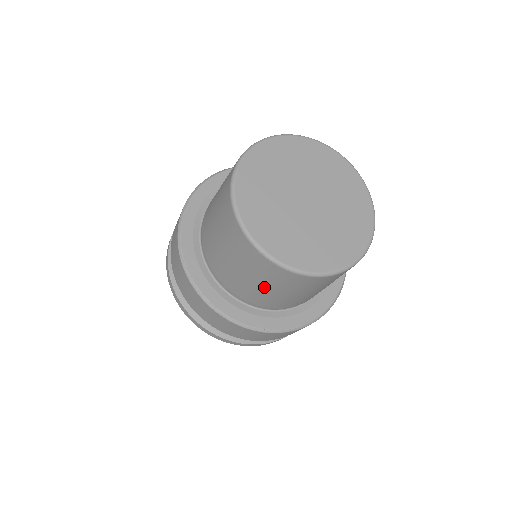
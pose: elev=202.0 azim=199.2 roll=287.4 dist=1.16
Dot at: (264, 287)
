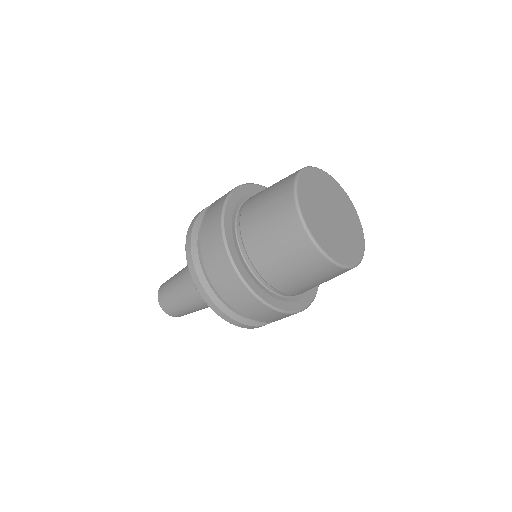
Dot at: occluded
